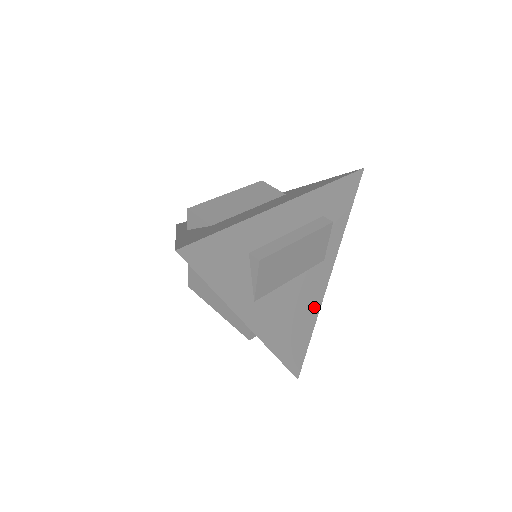
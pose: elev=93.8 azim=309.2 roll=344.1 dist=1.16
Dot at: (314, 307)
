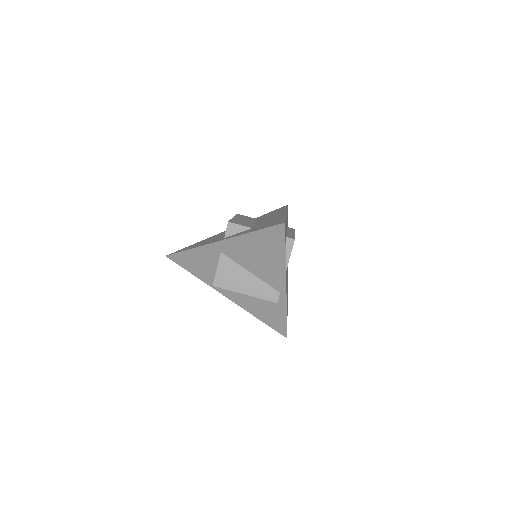
Dot at: (287, 287)
